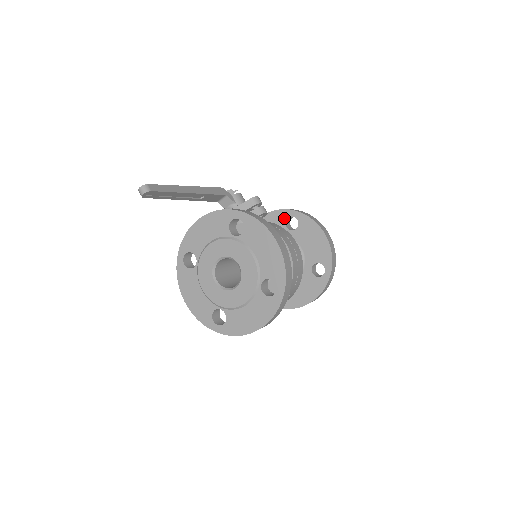
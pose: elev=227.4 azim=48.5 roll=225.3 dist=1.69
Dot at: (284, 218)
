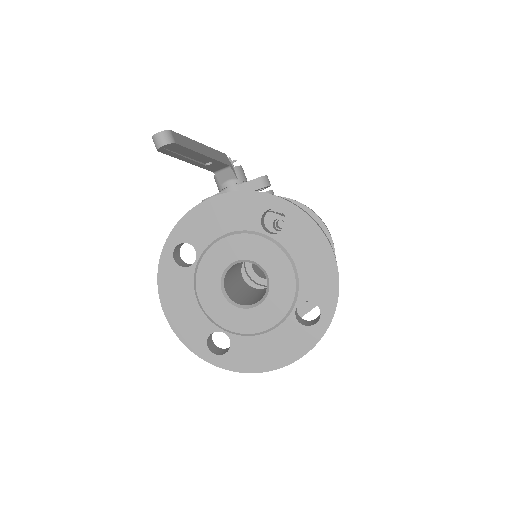
Dot at: occluded
